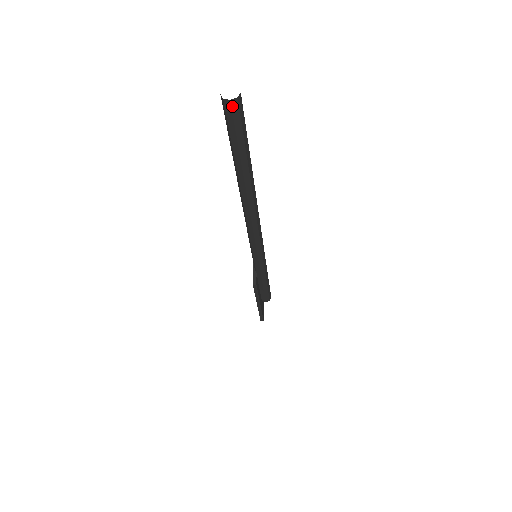
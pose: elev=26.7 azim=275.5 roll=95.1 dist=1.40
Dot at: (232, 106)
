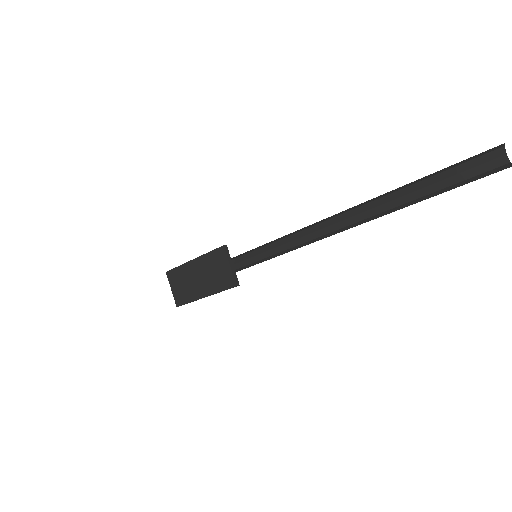
Dot at: occluded
